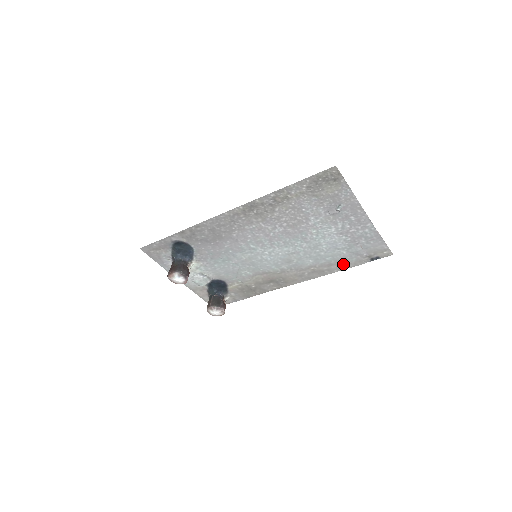
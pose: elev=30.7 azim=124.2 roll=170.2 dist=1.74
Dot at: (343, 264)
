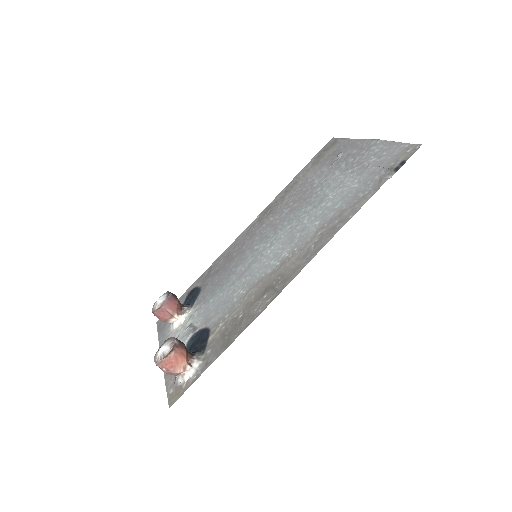
Dot at: (359, 201)
